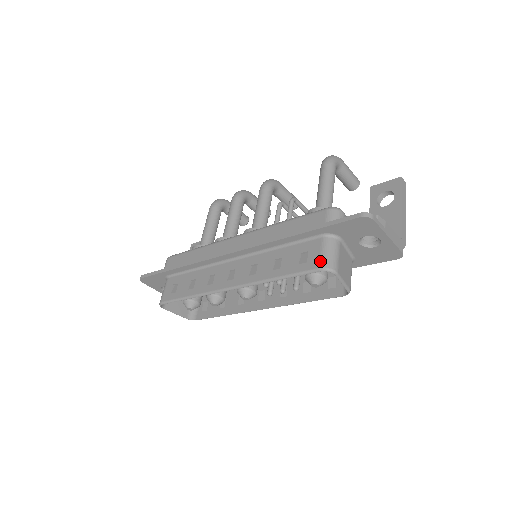
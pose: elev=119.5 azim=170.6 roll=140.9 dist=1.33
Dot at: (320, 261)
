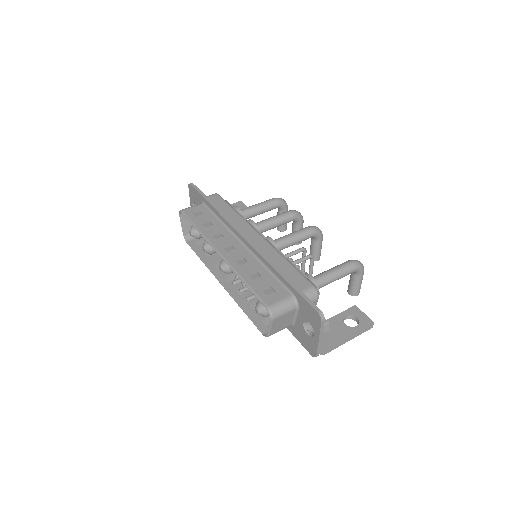
Dot at: (273, 304)
